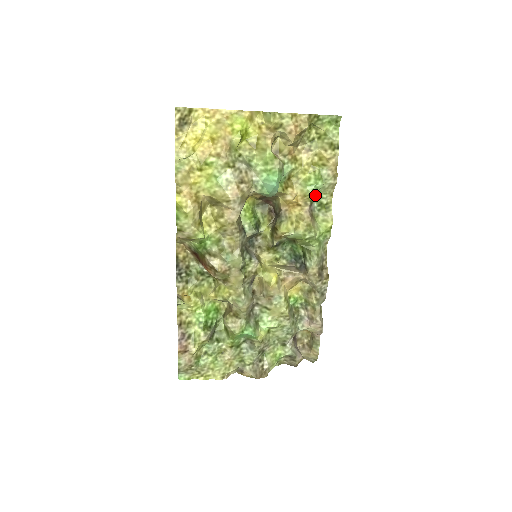
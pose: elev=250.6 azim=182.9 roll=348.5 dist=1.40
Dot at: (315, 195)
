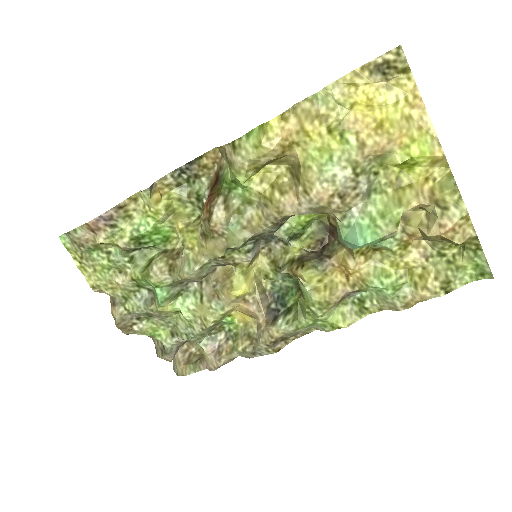
Dot at: occluded
